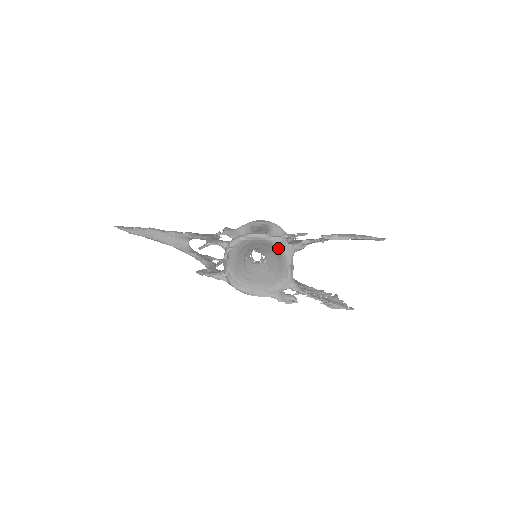
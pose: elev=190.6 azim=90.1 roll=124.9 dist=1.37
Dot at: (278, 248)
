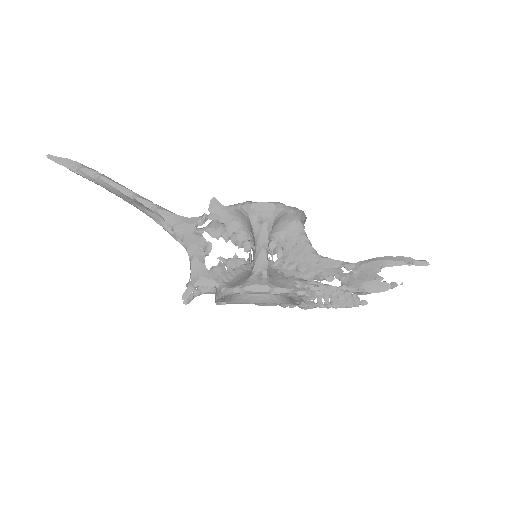
Dot at: occluded
